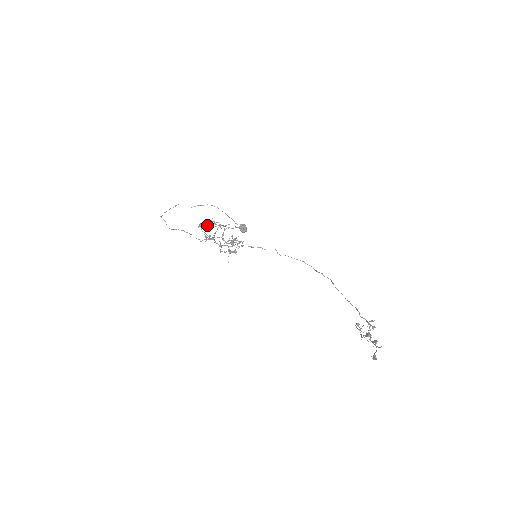
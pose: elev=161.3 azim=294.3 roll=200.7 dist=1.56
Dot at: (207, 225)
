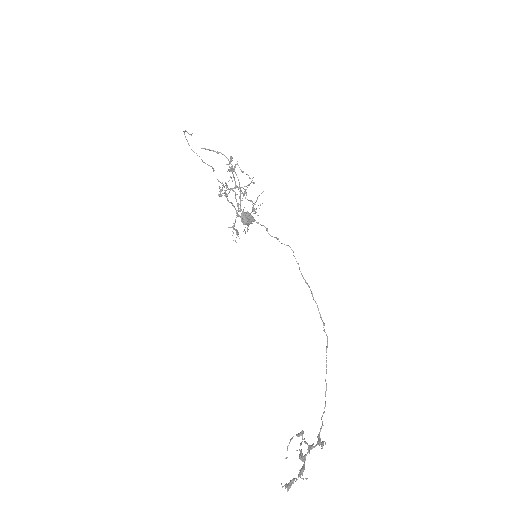
Dot at: (230, 170)
